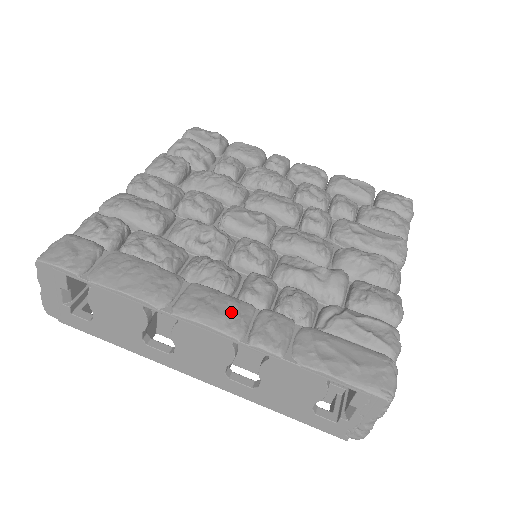
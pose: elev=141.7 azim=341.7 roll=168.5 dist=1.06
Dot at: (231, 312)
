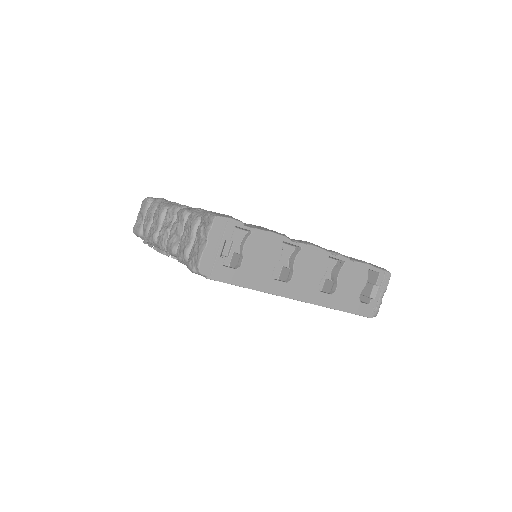
Dot at: occluded
